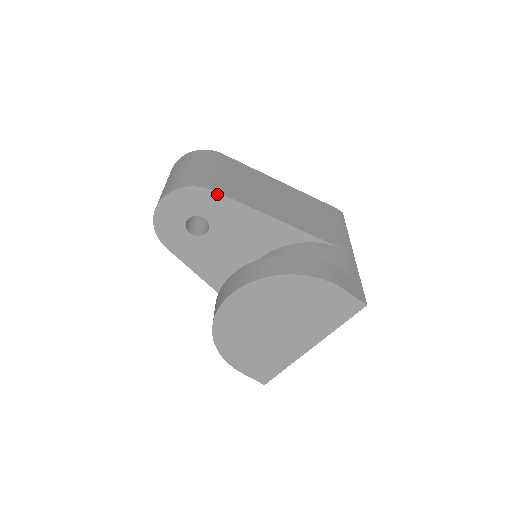
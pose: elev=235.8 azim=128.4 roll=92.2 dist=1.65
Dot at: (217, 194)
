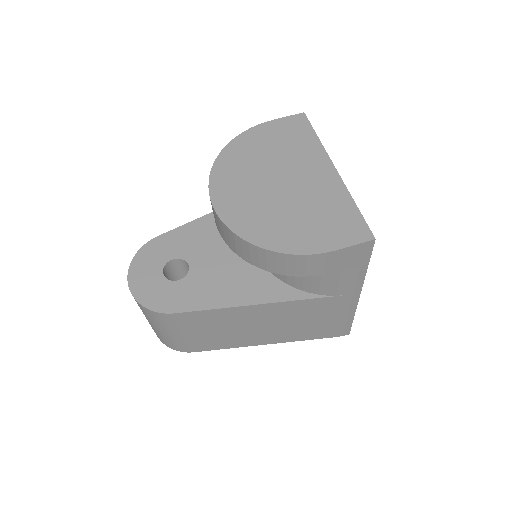
Dot at: (162, 236)
